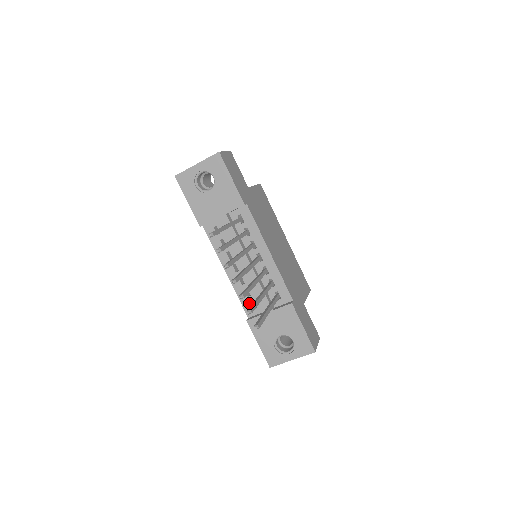
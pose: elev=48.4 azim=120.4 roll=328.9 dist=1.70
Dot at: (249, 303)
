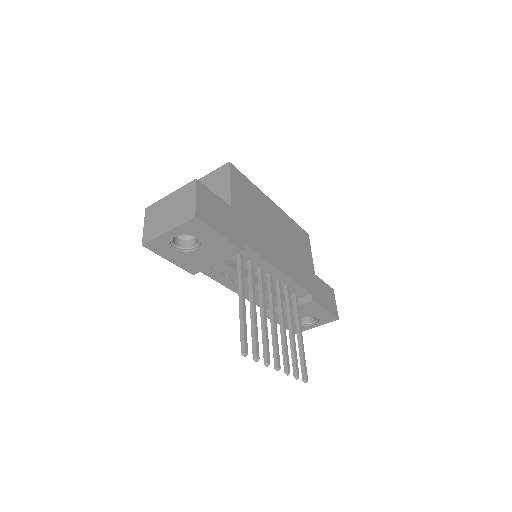
Dot at: occluded
